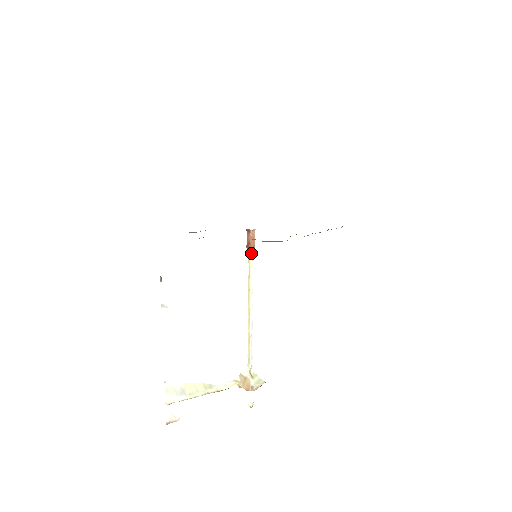
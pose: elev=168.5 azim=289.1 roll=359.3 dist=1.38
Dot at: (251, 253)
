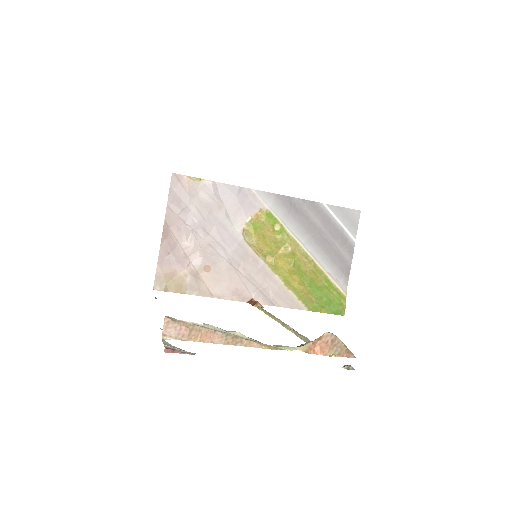
Dot at: occluded
